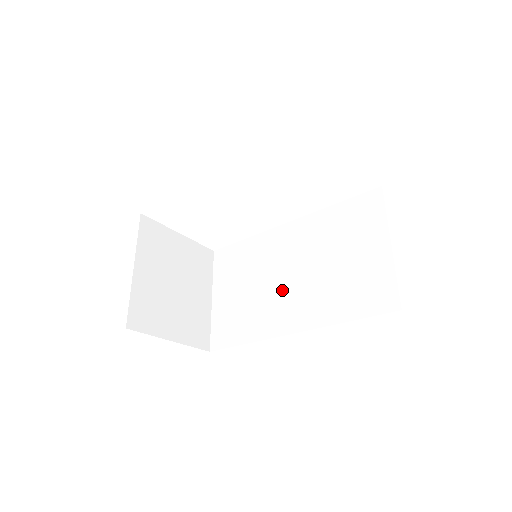
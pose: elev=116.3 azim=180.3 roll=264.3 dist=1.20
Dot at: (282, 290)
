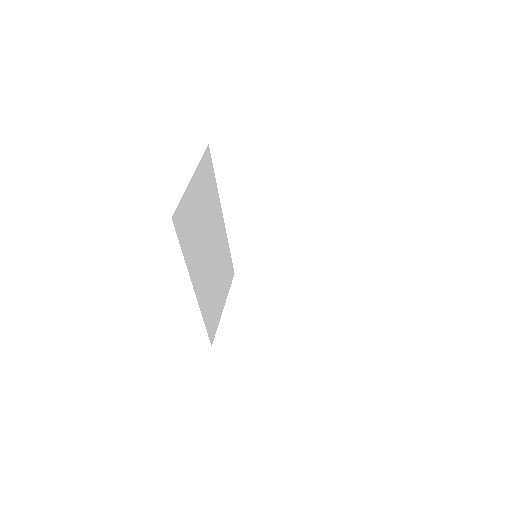
Dot at: occluded
